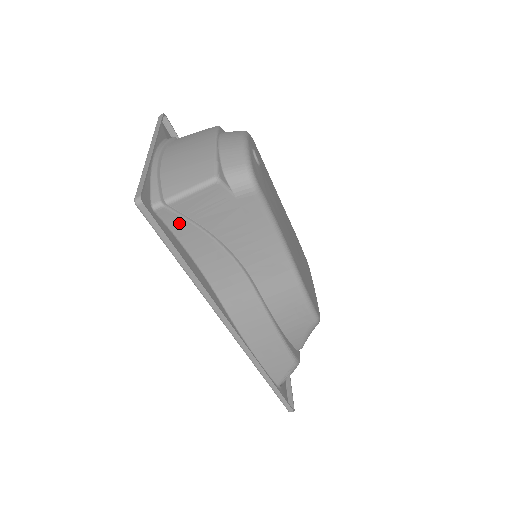
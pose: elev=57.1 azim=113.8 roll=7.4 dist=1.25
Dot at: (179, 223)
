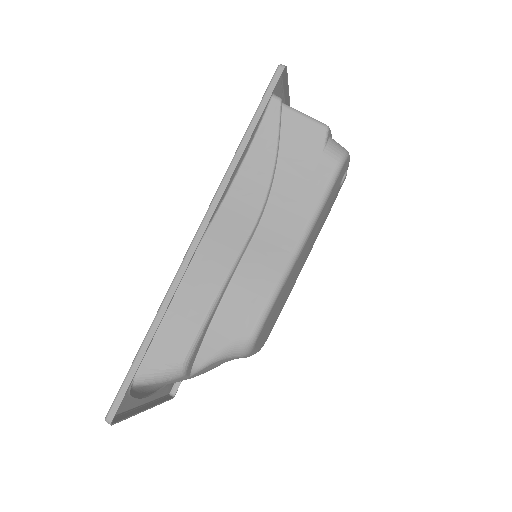
Dot at: (271, 125)
